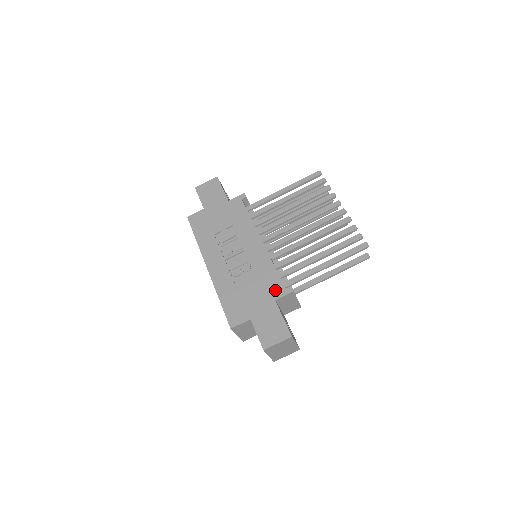
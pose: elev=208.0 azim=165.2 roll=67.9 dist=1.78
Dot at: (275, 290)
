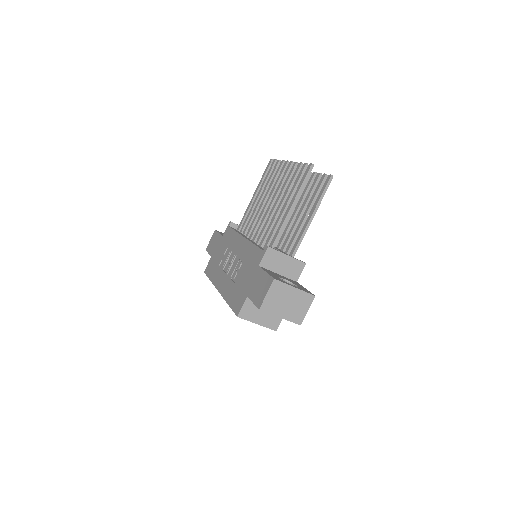
Dot at: (257, 259)
